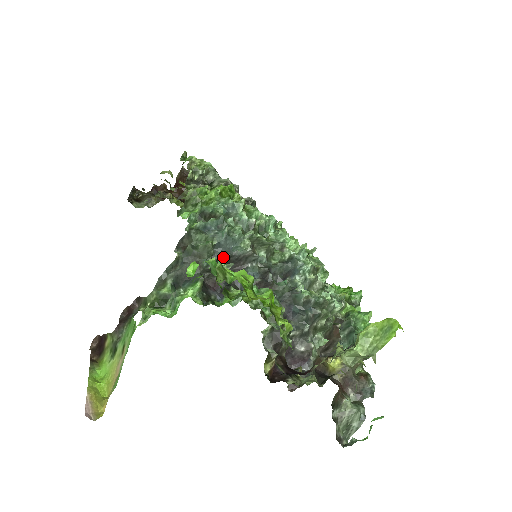
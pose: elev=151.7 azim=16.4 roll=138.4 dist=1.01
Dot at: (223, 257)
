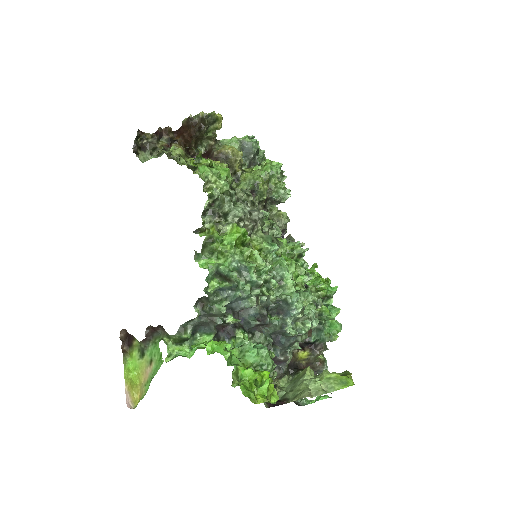
Dot at: (233, 311)
